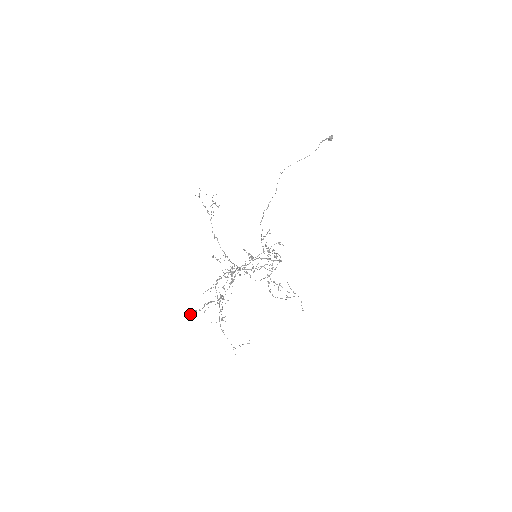
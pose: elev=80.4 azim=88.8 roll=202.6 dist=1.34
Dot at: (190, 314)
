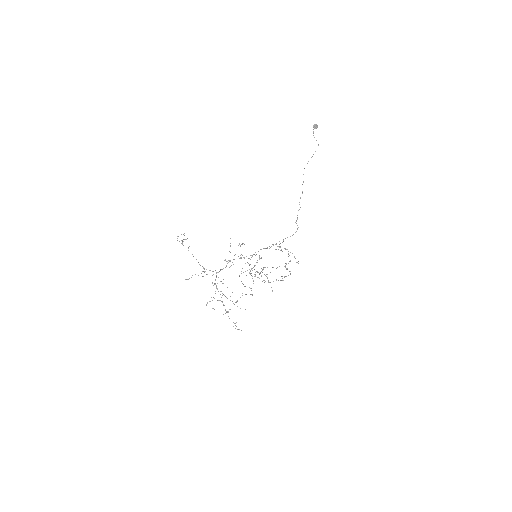
Dot at: (228, 312)
